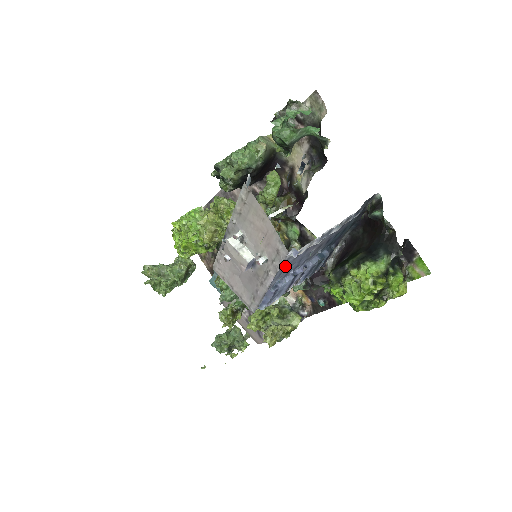
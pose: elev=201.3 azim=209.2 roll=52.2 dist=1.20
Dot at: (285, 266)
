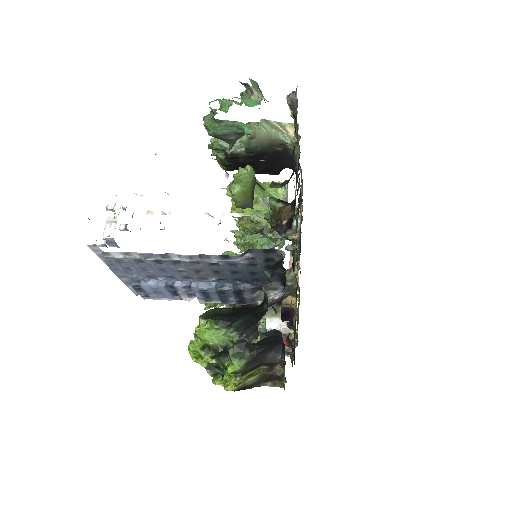
Dot at: (124, 263)
